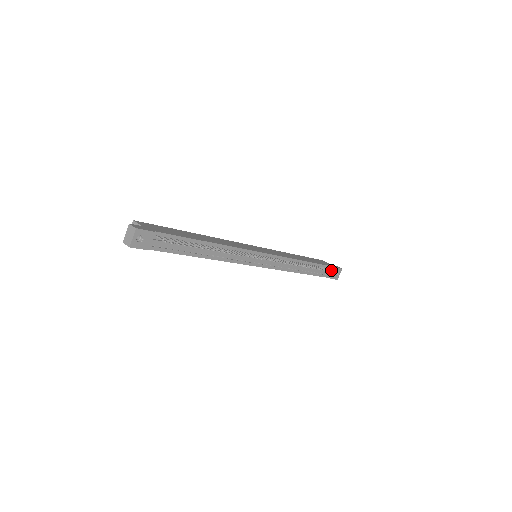
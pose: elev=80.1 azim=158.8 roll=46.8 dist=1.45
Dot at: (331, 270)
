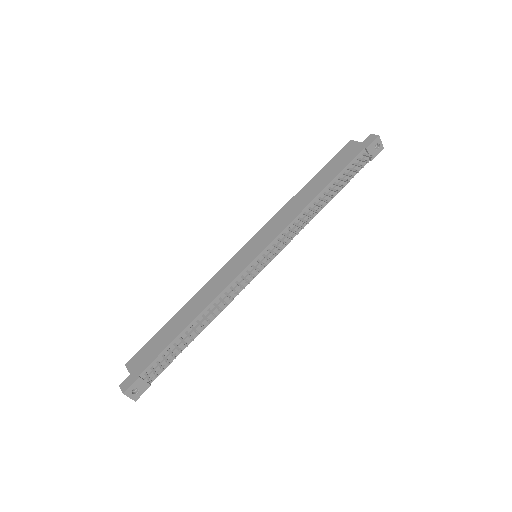
Dot at: (359, 165)
